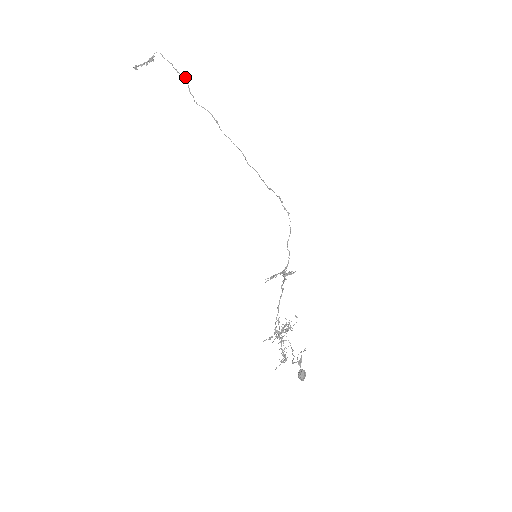
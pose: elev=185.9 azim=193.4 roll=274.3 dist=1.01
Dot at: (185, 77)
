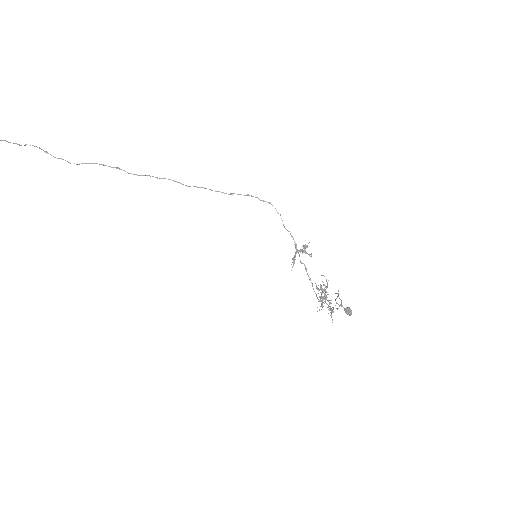
Dot at: (33, 145)
